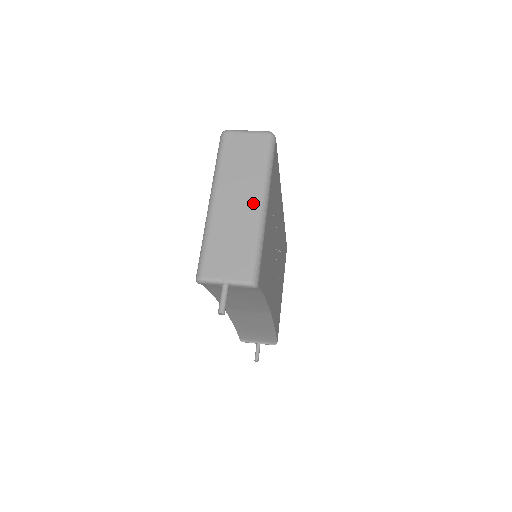
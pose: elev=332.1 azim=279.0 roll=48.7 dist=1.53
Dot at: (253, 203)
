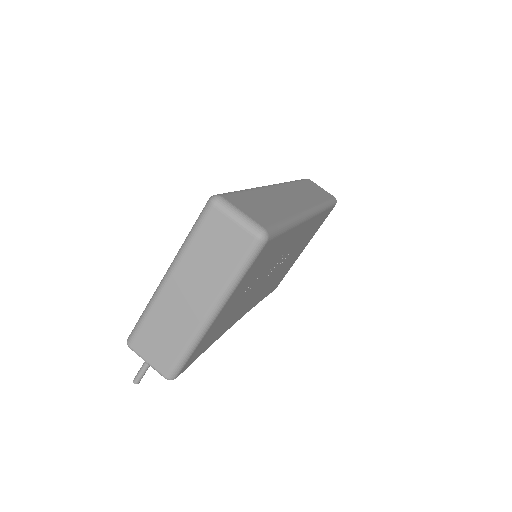
Dot at: (201, 309)
